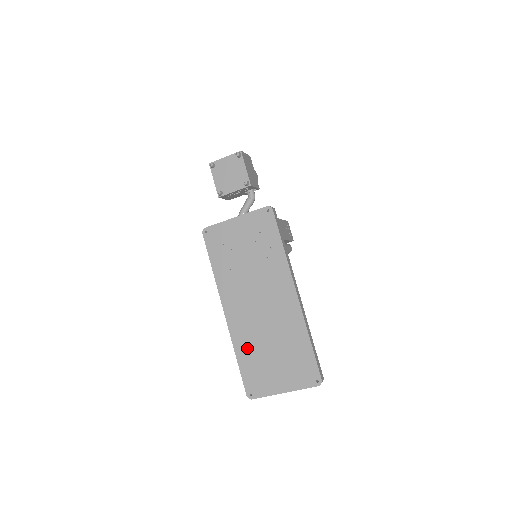
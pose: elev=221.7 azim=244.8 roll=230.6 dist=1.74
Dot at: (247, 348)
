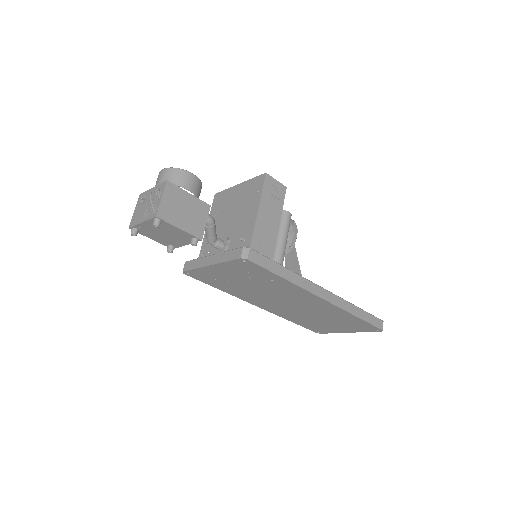
Dot at: (297, 319)
